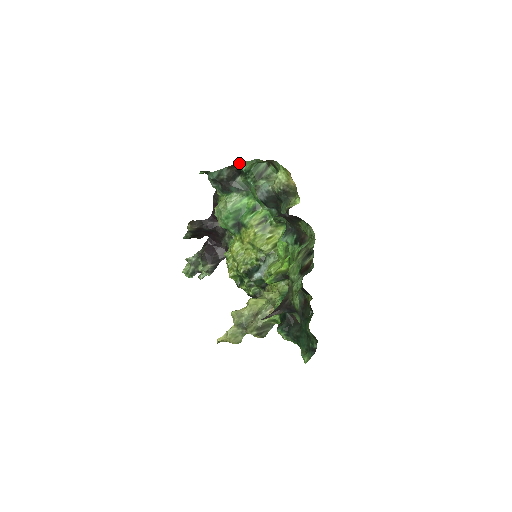
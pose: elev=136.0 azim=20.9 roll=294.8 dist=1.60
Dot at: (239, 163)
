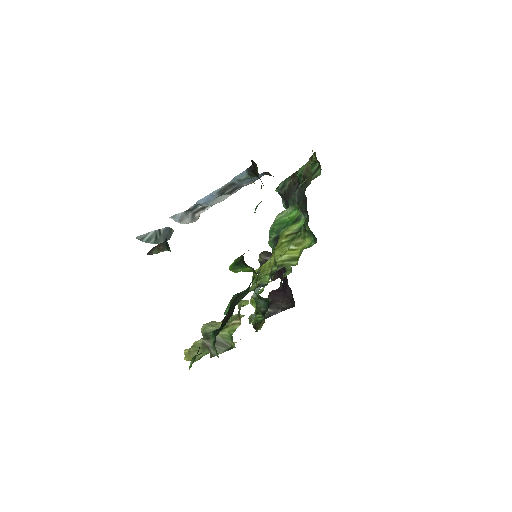
Dot at: occluded
